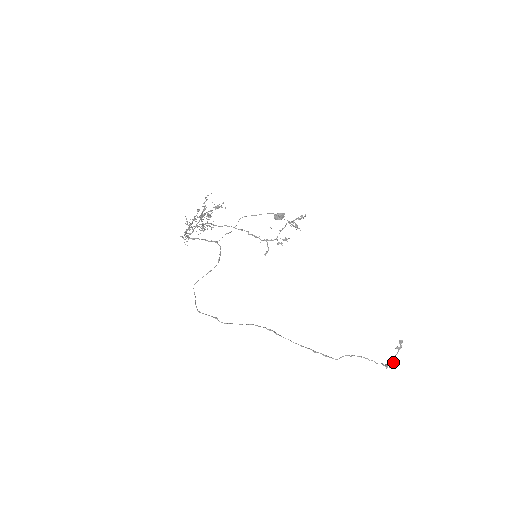
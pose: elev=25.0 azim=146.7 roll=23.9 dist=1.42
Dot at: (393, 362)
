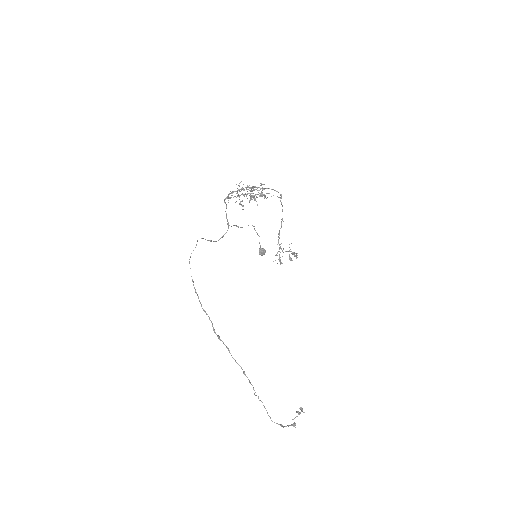
Dot at: occluded
